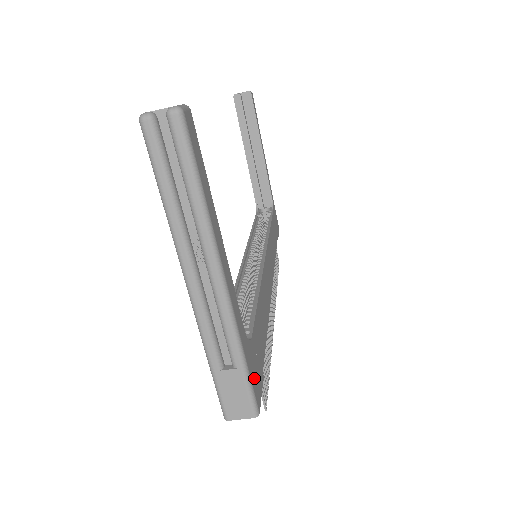
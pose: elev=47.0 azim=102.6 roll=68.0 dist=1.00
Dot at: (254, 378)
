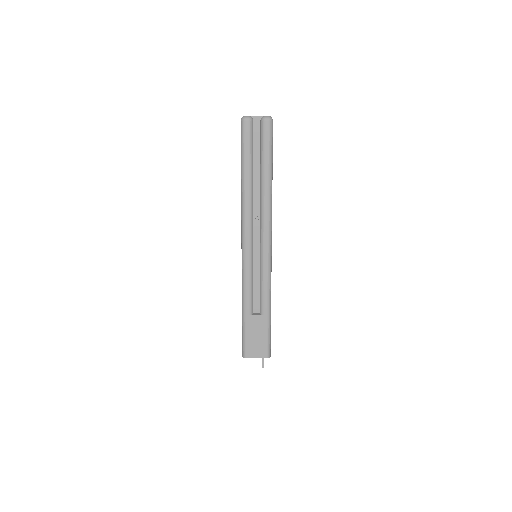
Dot at: occluded
